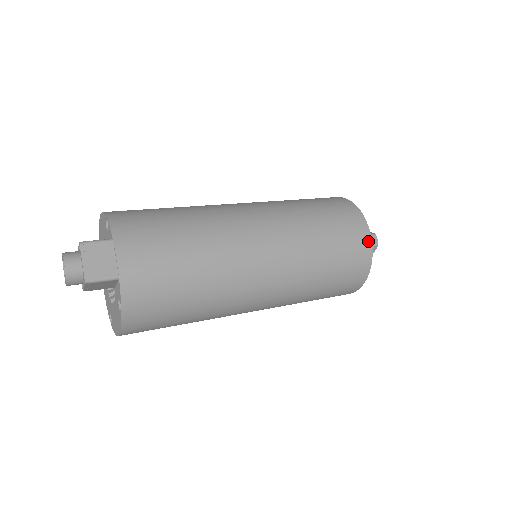
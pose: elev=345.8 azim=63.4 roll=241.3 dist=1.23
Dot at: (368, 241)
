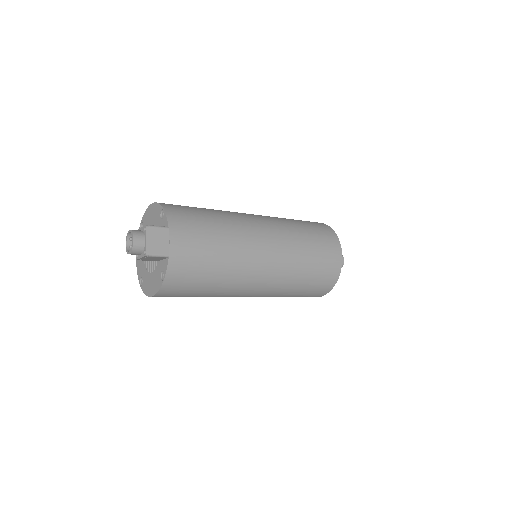
Dot at: (340, 262)
